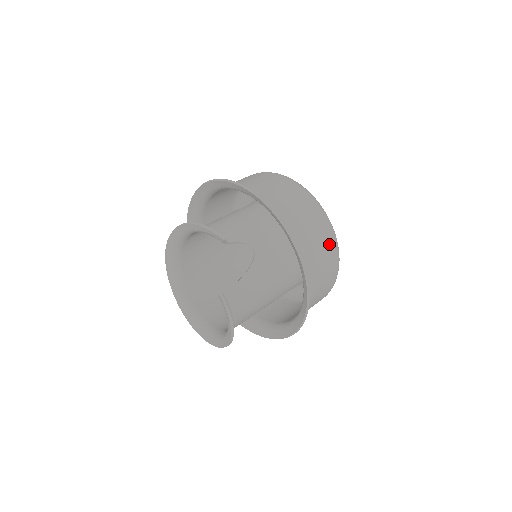
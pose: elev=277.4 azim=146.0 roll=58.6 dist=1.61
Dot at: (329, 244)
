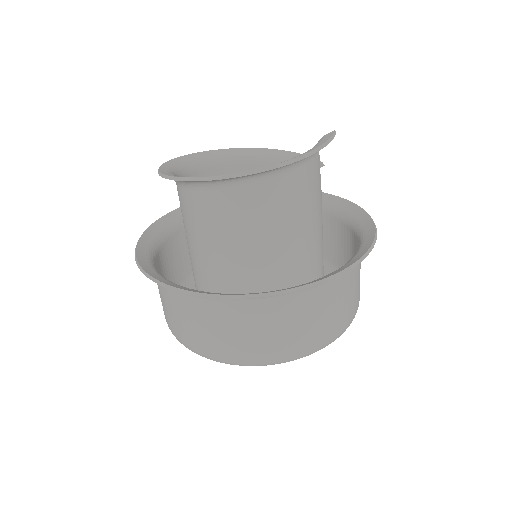
Dot at: (358, 298)
